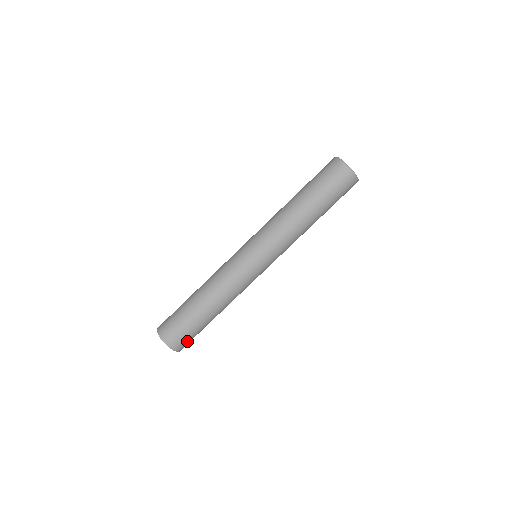
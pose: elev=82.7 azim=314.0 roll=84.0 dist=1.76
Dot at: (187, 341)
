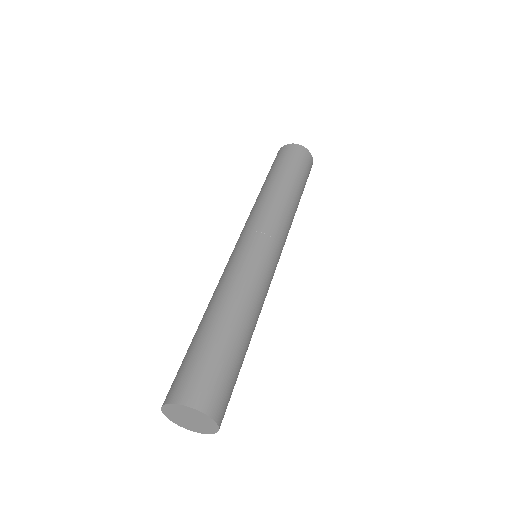
Dot at: (205, 382)
